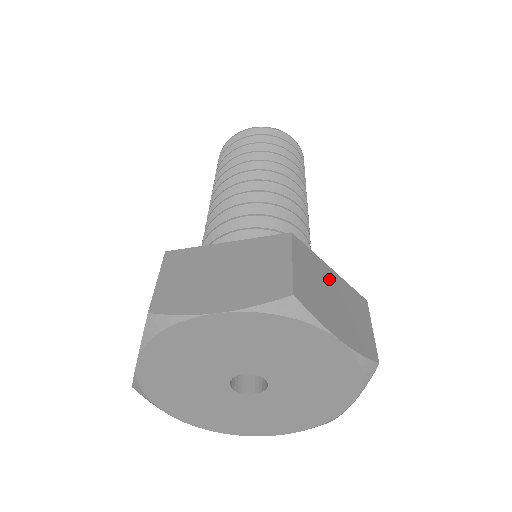
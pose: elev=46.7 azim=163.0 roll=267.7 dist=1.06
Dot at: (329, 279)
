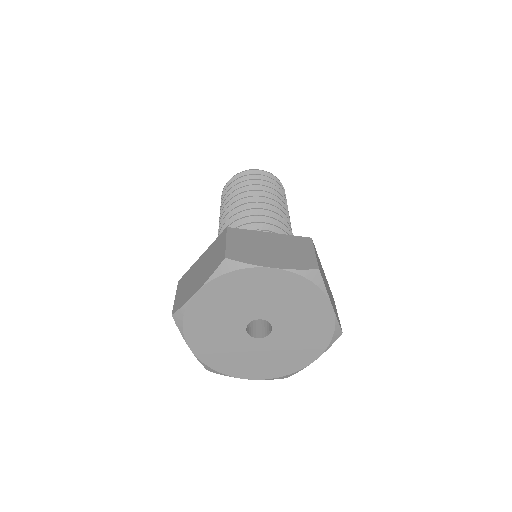
Dot at: (265, 239)
